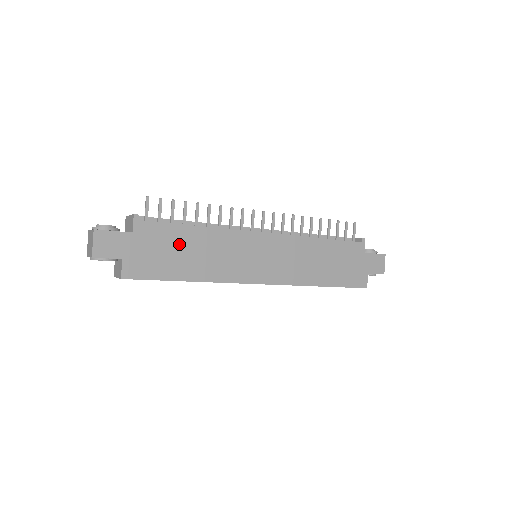
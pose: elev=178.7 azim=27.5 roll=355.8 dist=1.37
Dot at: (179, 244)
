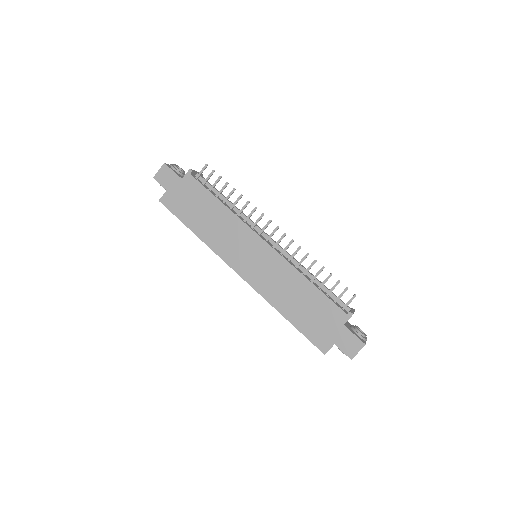
Dot at: (203, 205)
